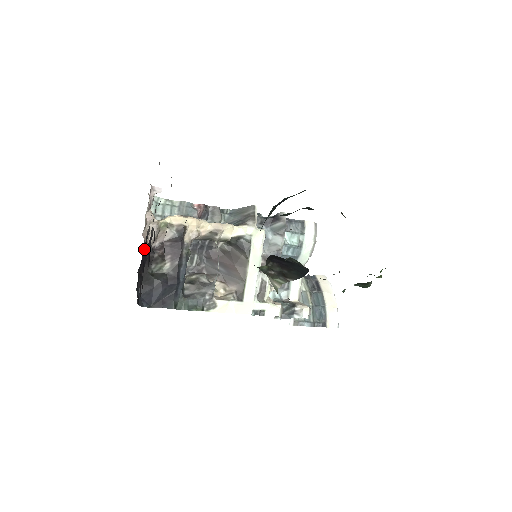
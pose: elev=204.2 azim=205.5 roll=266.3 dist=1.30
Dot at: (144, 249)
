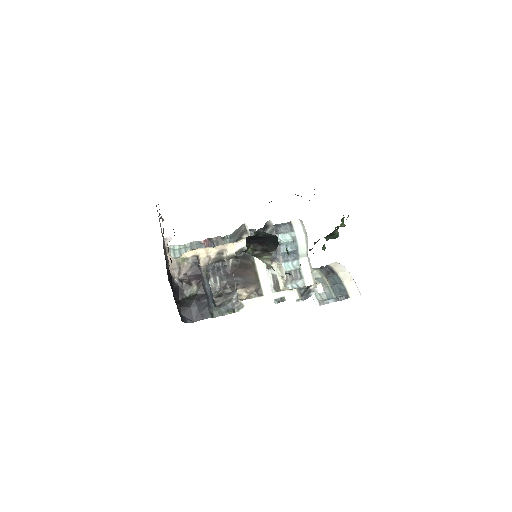
Dot at: occluded
